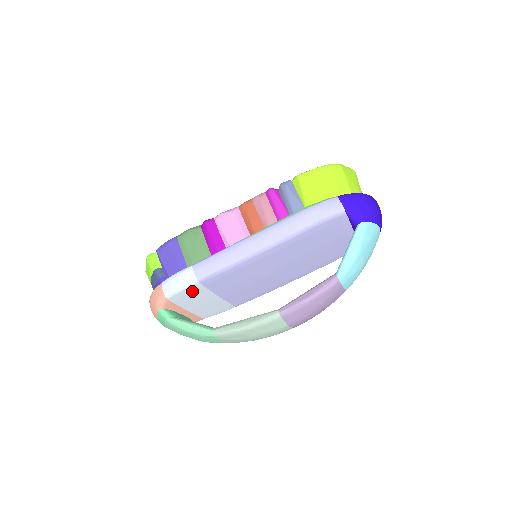
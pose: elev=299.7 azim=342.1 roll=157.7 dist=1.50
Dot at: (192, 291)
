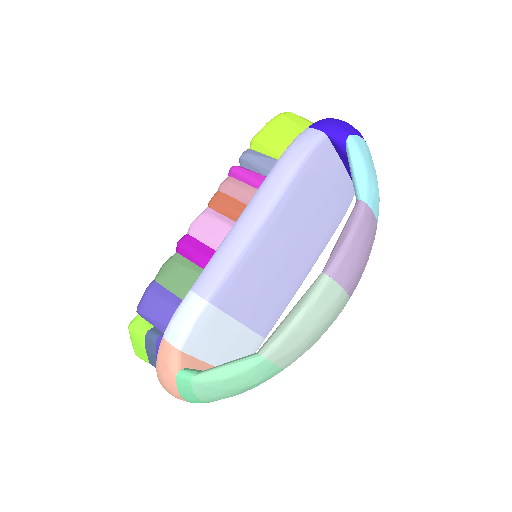
Dot at: (206, 323)
